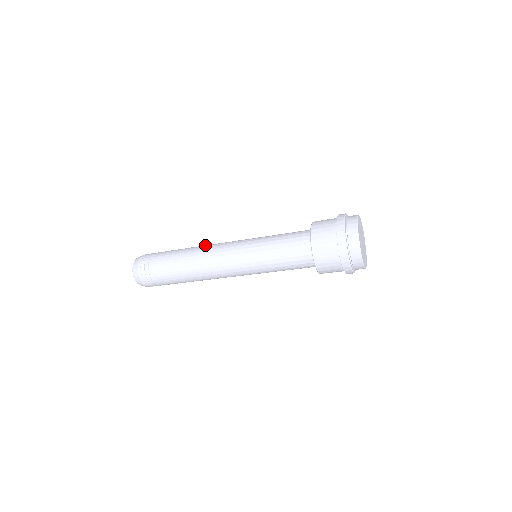
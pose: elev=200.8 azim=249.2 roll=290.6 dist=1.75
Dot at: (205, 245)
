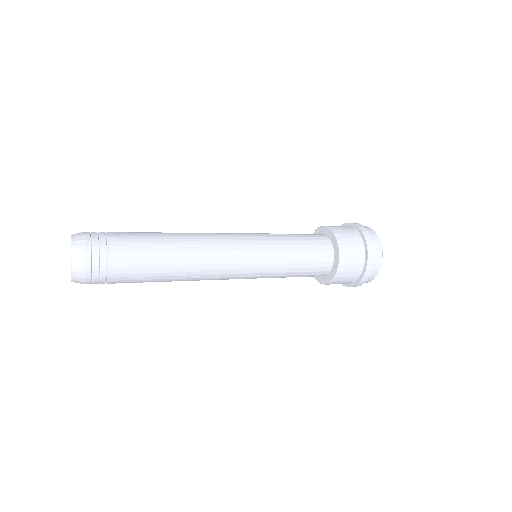
Dot at: (198, 254)
